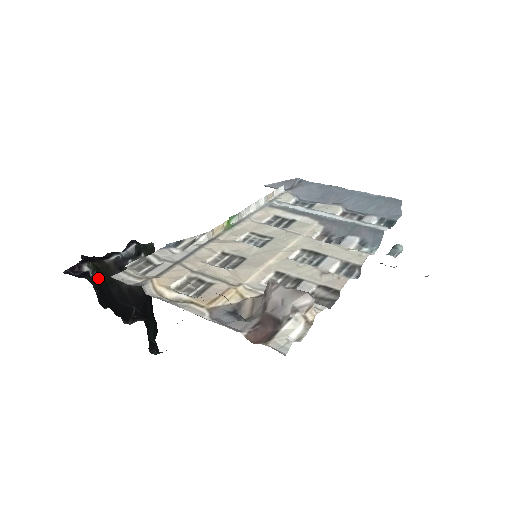
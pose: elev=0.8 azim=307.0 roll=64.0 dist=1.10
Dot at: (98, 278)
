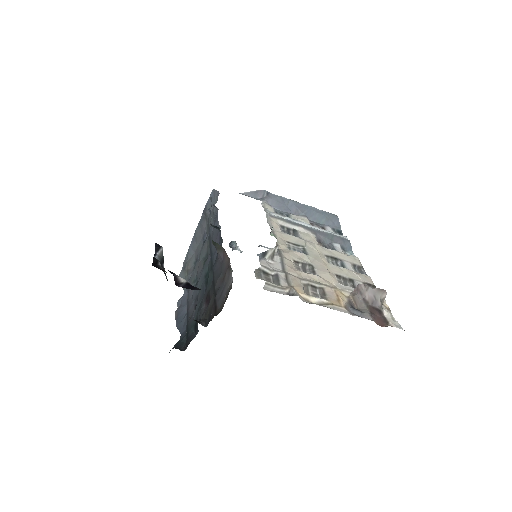
Dot at: occluded
